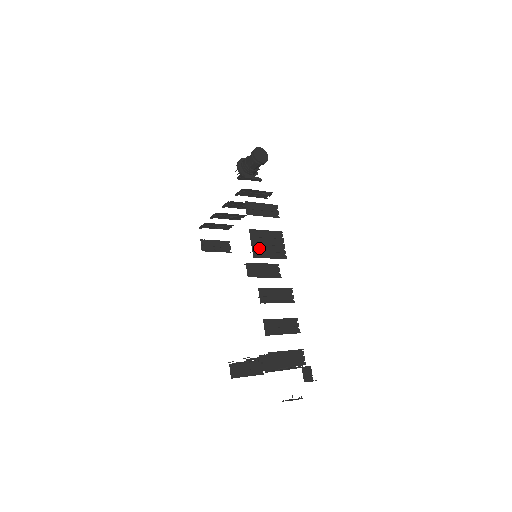
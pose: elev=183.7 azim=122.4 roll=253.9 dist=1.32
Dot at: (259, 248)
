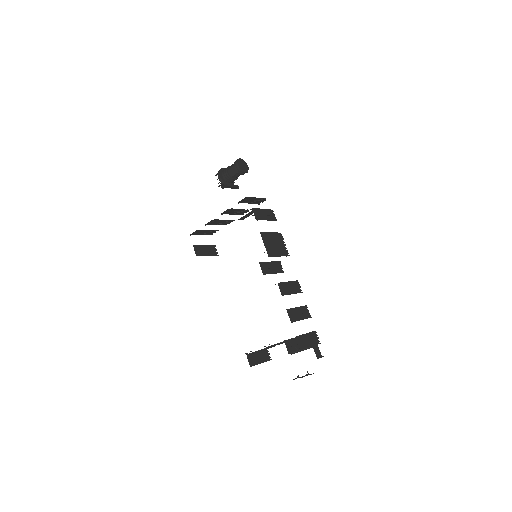
Dot at: (270, 248)
